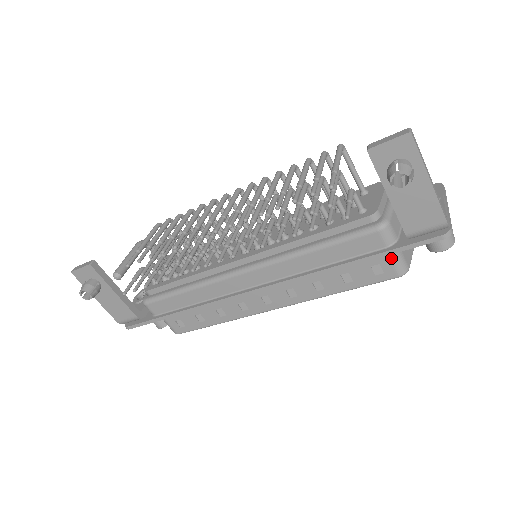
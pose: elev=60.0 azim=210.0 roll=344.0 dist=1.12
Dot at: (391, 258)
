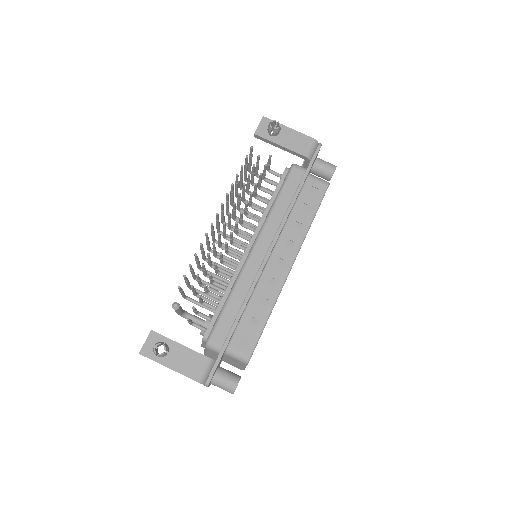
Dot at: (314, 179)
